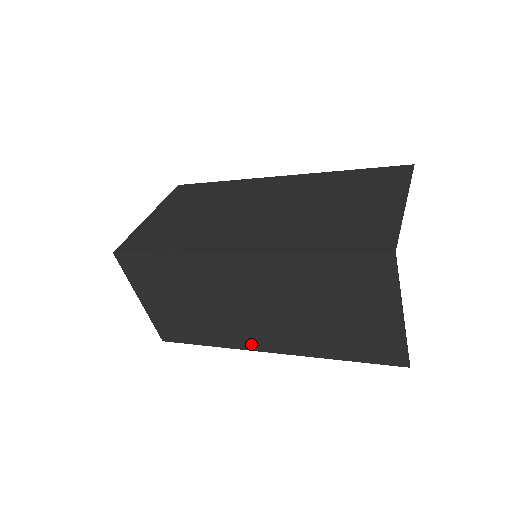
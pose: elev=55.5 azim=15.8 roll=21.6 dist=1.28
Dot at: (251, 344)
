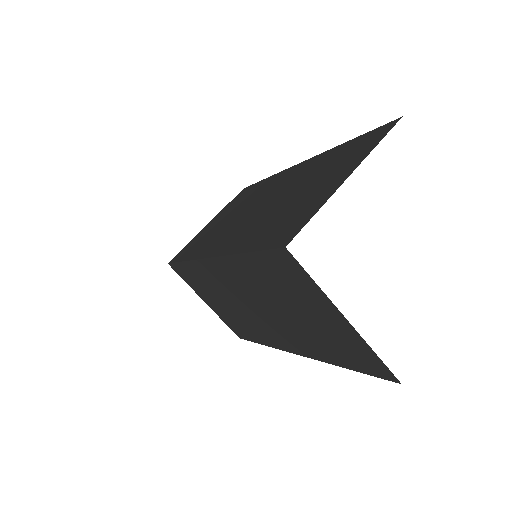
Dot at: (281, 345)
